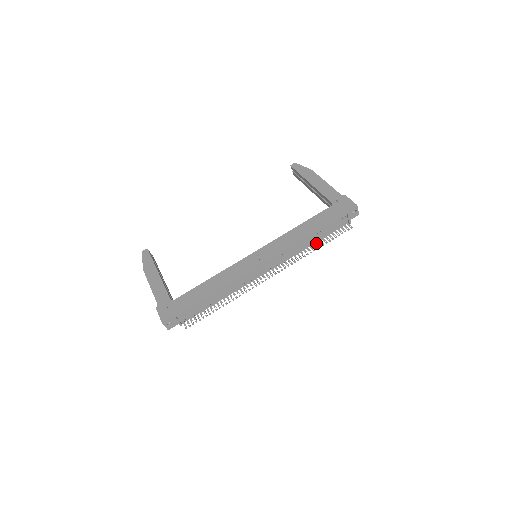
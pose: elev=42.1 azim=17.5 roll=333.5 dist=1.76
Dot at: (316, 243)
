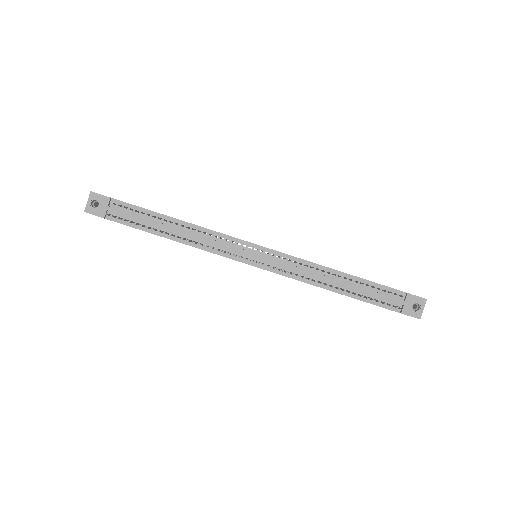
Dot at: (342, 288)
